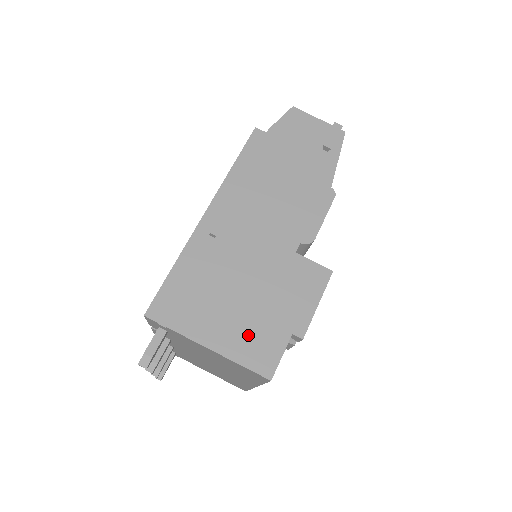
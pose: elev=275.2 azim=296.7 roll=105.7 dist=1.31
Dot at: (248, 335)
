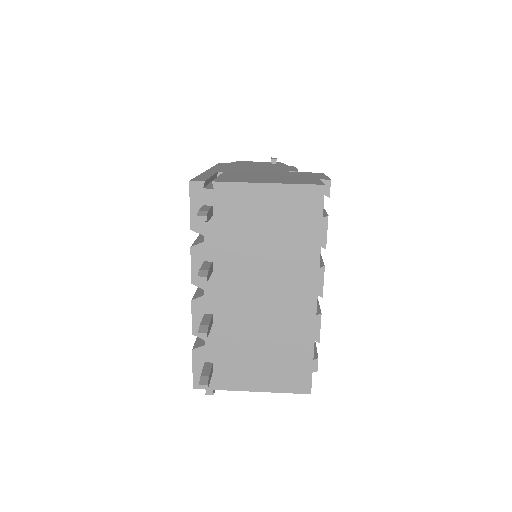
Dot at: (286, 180)
